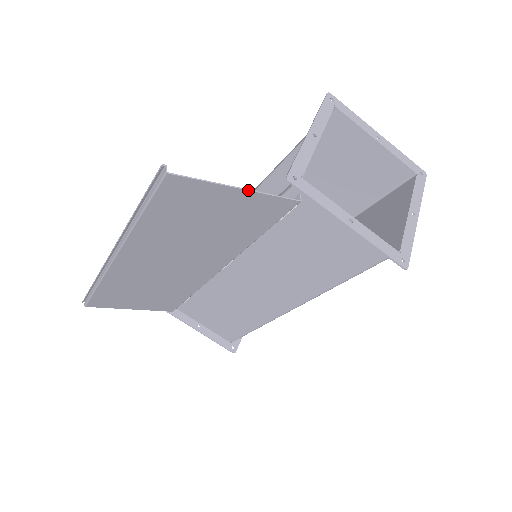
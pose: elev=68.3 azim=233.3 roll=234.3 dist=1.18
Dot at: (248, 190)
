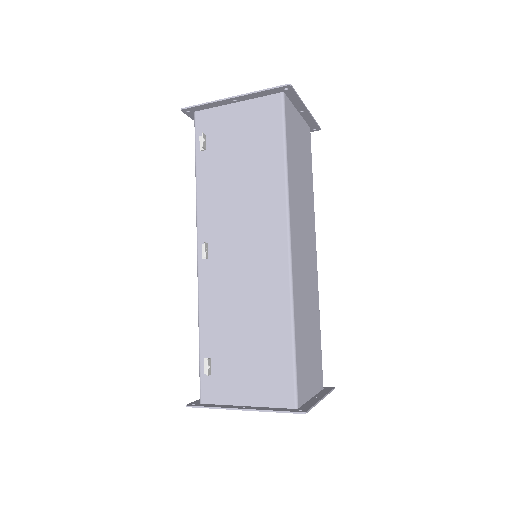
Dot at: occluded
